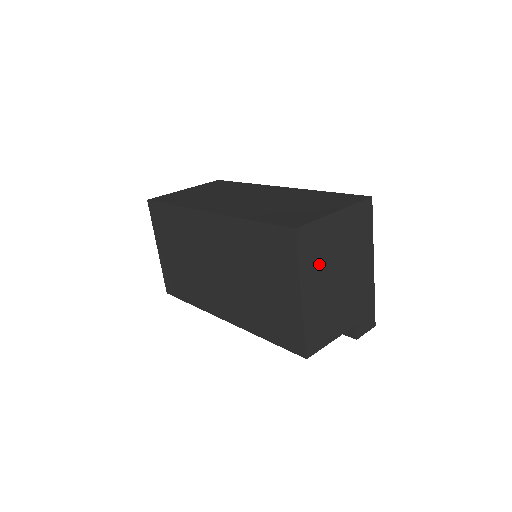
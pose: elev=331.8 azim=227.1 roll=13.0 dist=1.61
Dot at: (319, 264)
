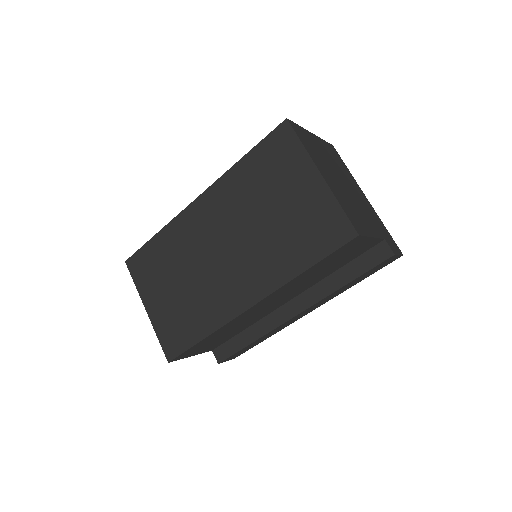
Dot at: (321, 160)
